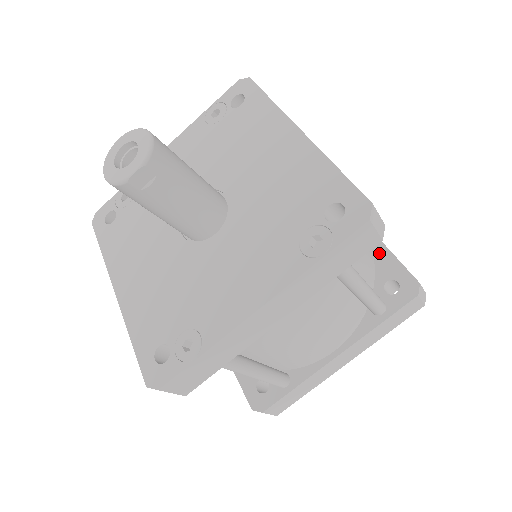
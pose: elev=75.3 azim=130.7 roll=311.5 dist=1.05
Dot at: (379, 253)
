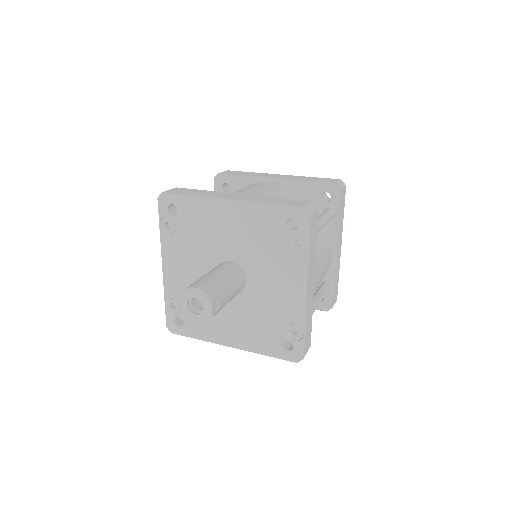
Dot at: (302, 187)
